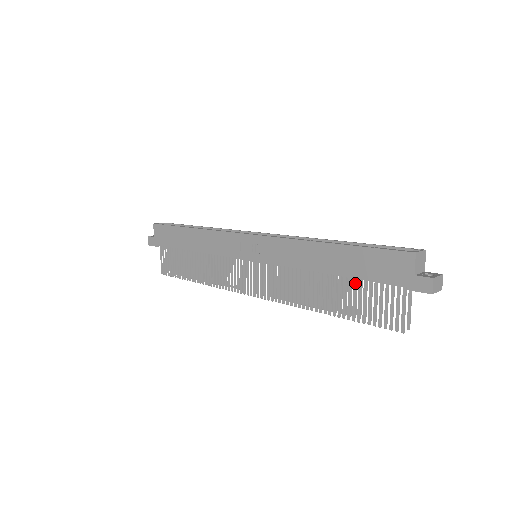
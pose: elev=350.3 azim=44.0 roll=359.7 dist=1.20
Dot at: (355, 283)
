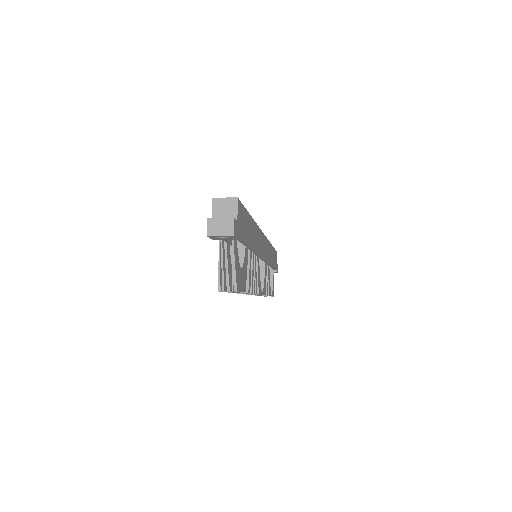
Dot at: (230, 251)
